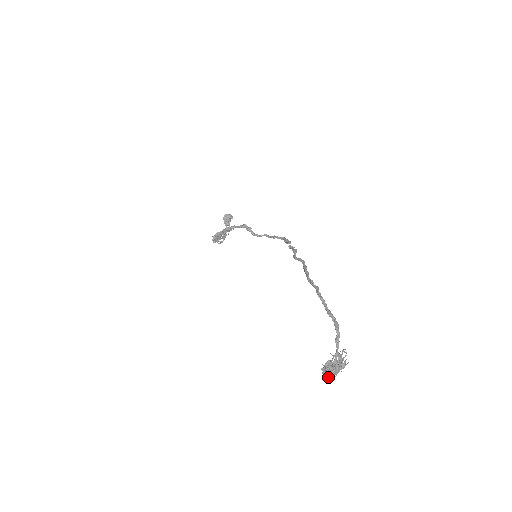
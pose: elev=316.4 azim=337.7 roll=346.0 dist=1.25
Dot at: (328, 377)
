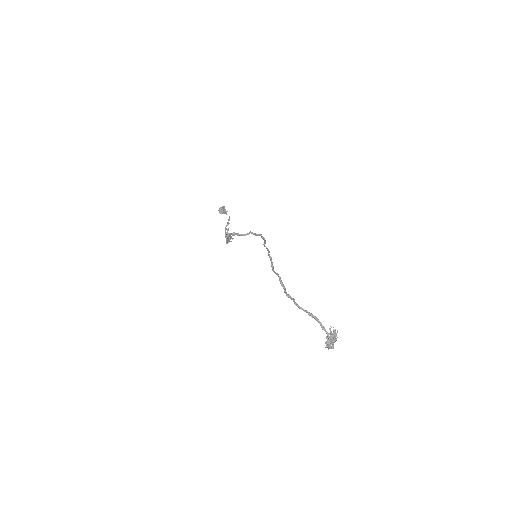
Dot at: (332, 348)
